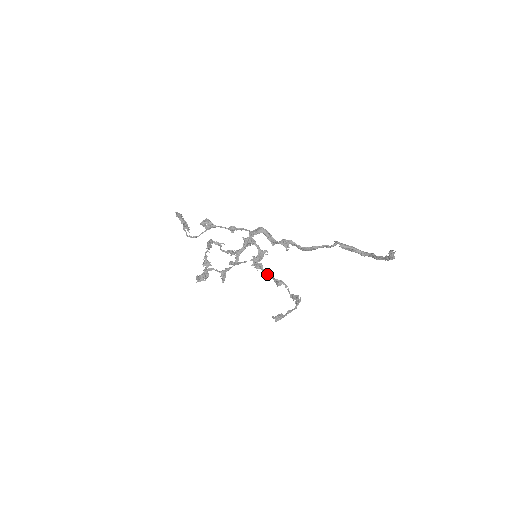
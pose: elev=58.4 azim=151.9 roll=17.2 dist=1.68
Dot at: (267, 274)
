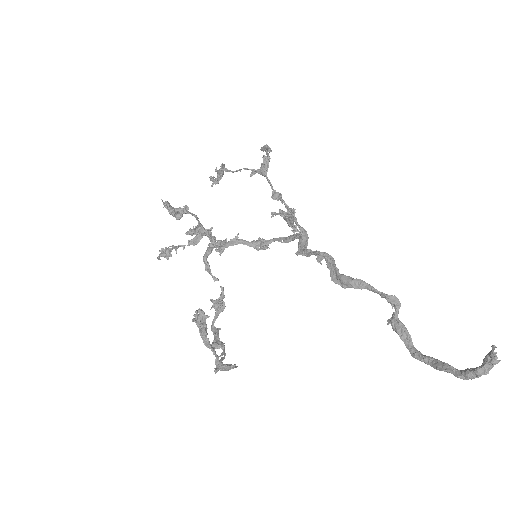
Dot at: occluded
